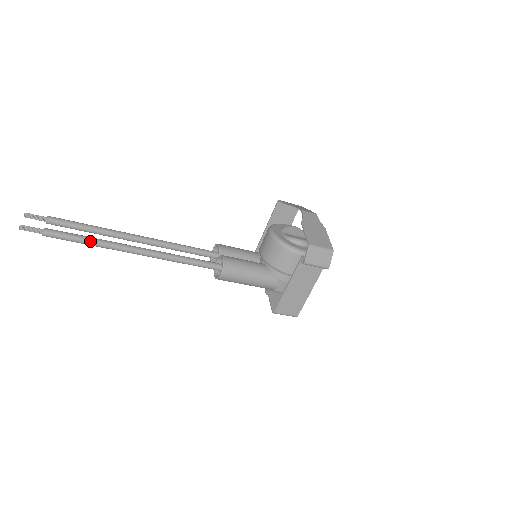
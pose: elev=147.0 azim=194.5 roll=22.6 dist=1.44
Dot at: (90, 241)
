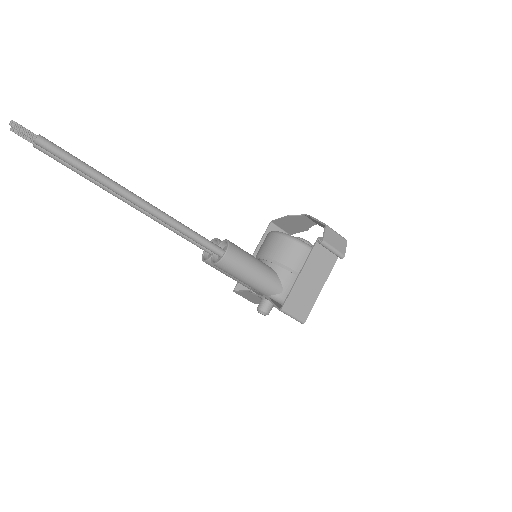
Dot at: (89, 167)
